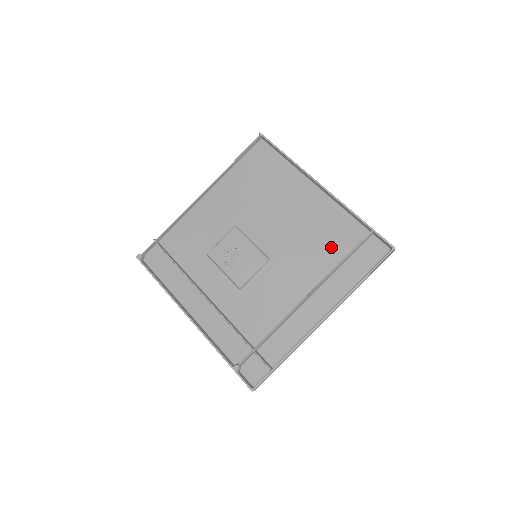
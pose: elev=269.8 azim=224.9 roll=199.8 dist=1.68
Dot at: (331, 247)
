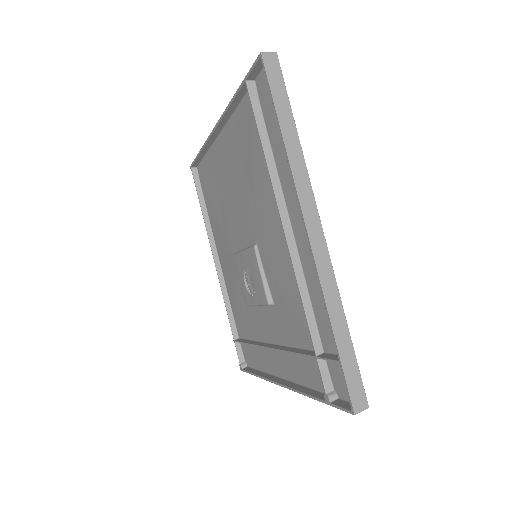
Dot at: (257, 154)
